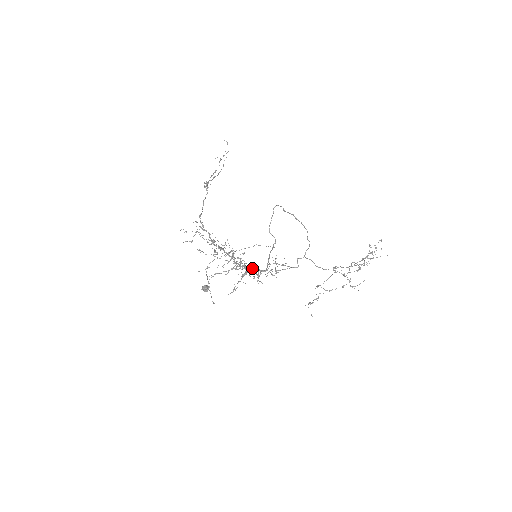
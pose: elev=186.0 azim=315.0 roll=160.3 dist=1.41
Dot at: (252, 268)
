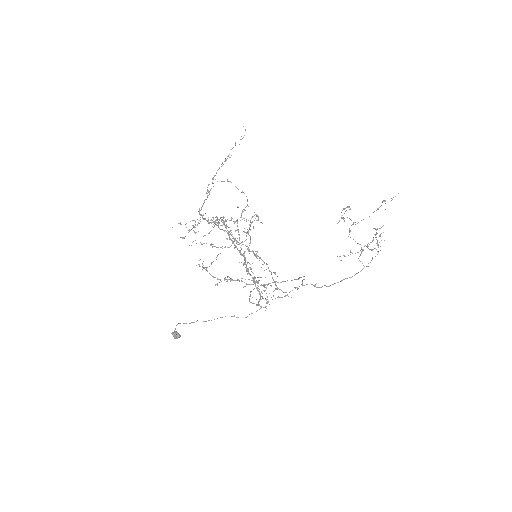
Dot at: (256, 255)
